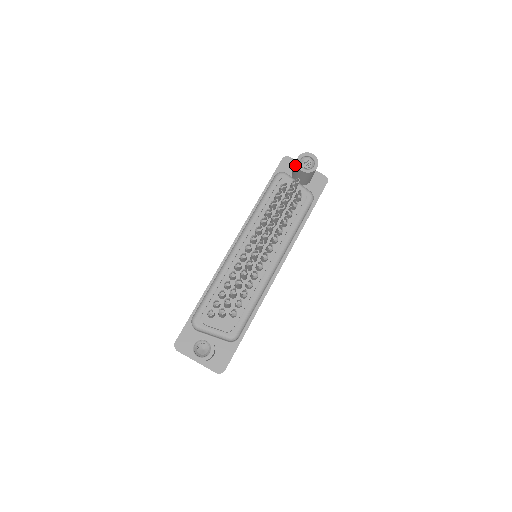
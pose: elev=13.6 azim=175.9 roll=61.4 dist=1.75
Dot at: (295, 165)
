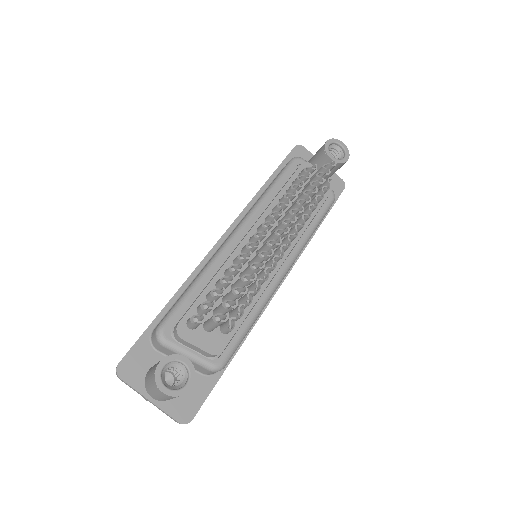
Dot at: (320, 151)
